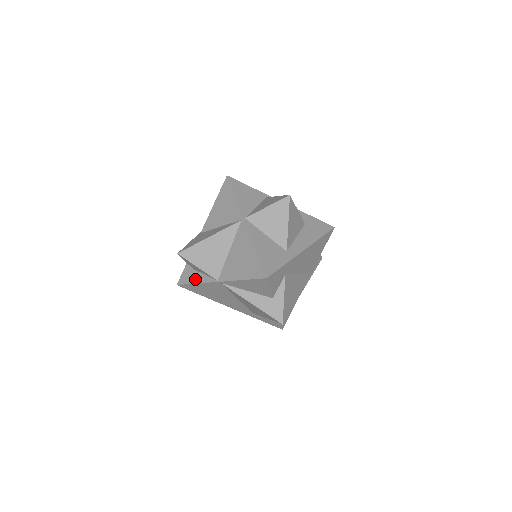
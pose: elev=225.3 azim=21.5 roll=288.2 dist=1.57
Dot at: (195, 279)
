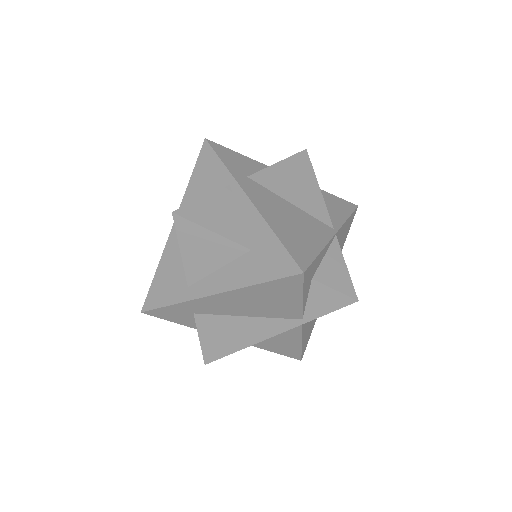
Dot at: occluded
